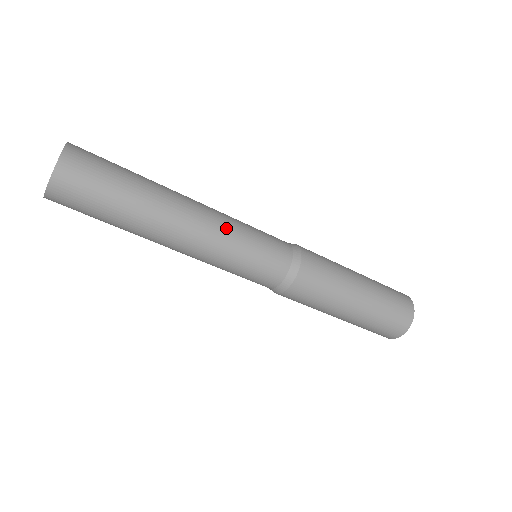
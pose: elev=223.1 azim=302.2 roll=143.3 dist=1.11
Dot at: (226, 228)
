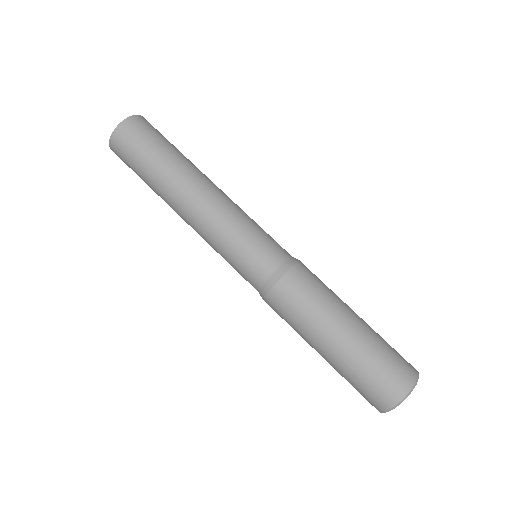
Dot at: occluded
